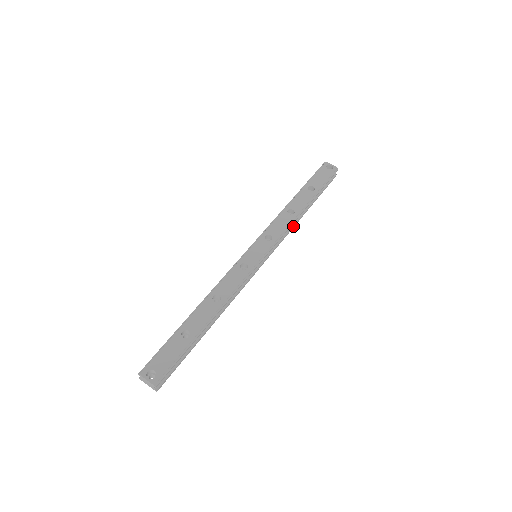
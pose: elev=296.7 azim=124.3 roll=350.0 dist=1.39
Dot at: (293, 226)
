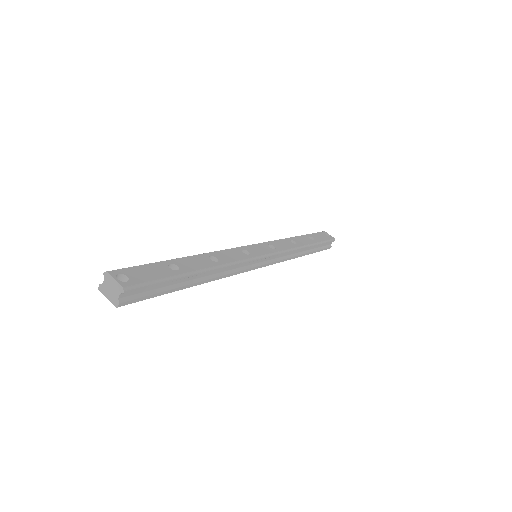
Dot at: (292, 257)
